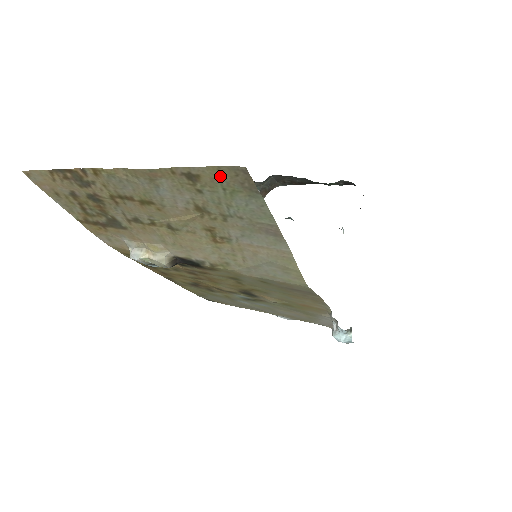
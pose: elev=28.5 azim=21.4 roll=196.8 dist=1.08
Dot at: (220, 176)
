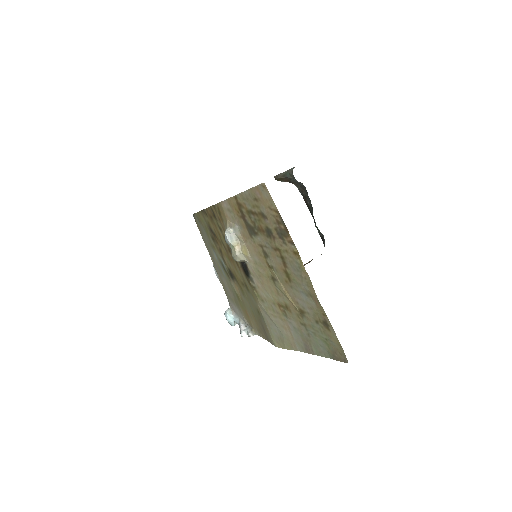
Dot at: (335, 343)
